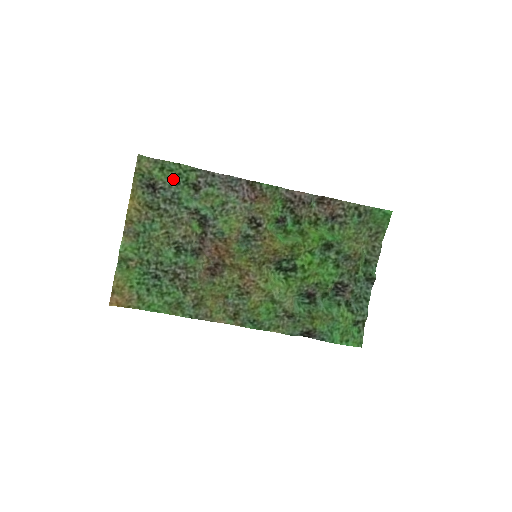
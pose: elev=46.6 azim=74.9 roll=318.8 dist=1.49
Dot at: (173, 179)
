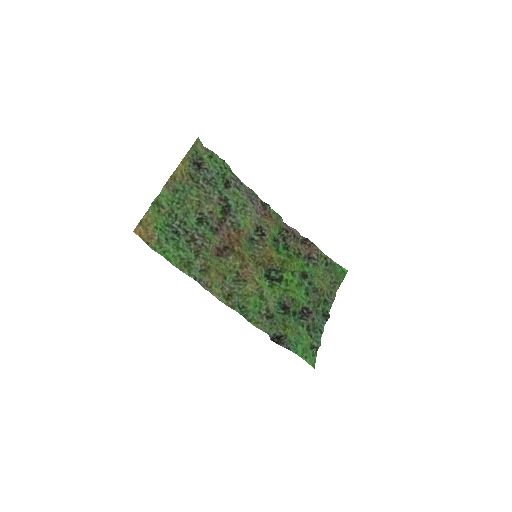
Dot at: (215, 168)
